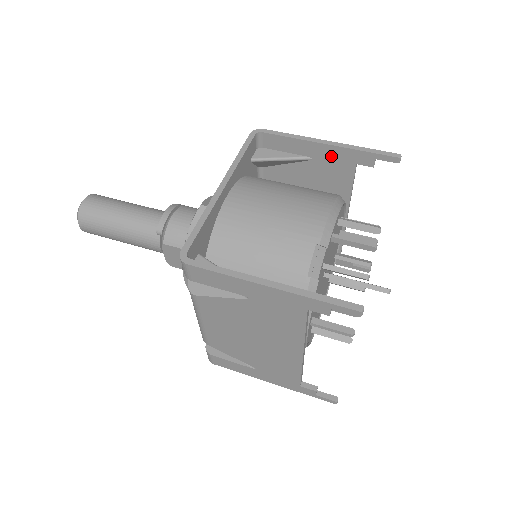
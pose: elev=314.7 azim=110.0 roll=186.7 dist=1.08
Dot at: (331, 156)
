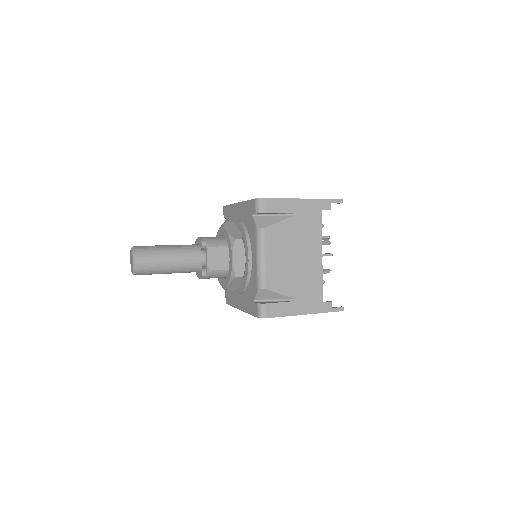
Dot at: occluded
